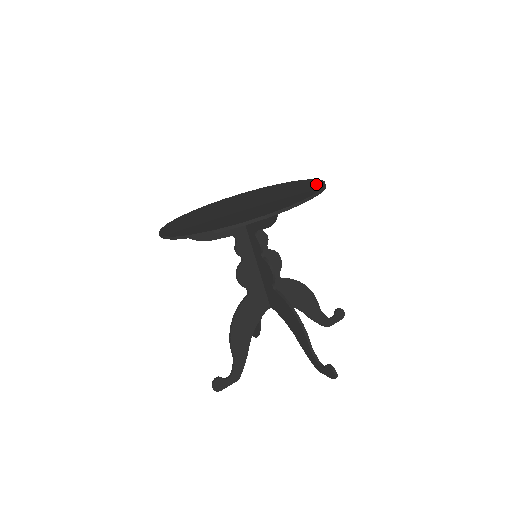
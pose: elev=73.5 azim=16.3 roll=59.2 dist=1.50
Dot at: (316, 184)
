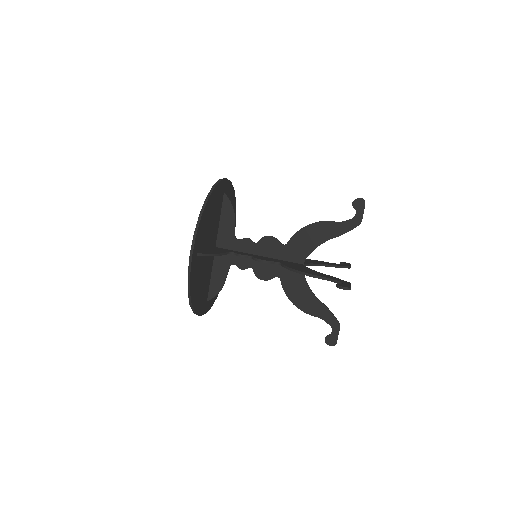
Dot at: occluded
